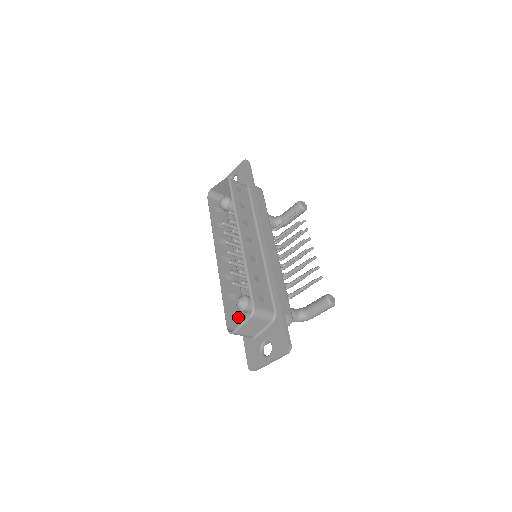
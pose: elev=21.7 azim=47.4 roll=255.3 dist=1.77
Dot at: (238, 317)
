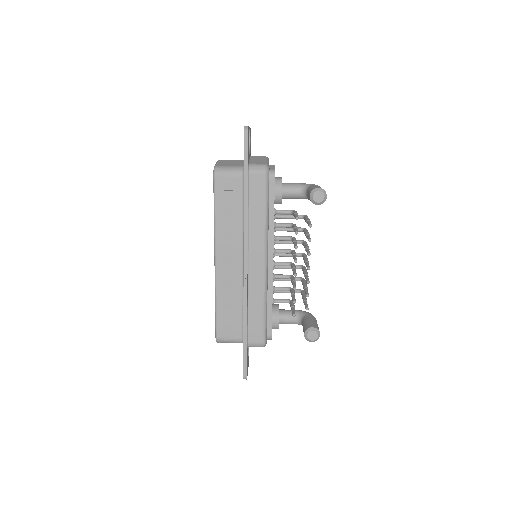
Dot at: occluded
